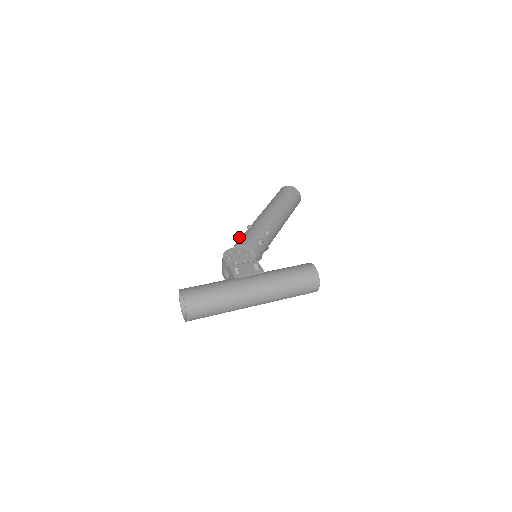
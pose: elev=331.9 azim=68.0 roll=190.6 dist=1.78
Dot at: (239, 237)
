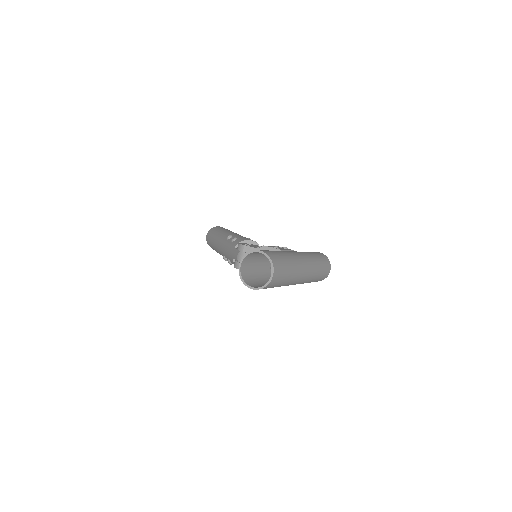
Dot at: (233, 240)
